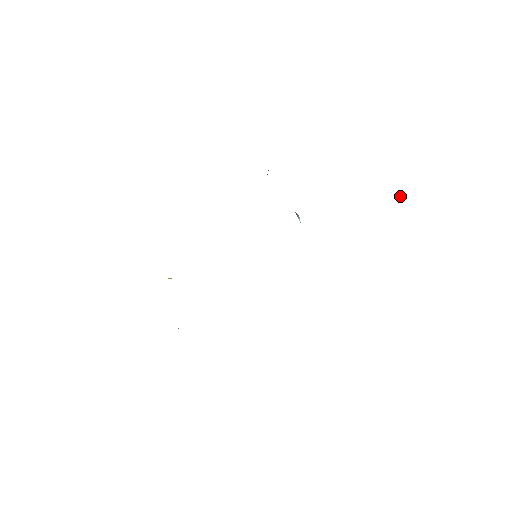
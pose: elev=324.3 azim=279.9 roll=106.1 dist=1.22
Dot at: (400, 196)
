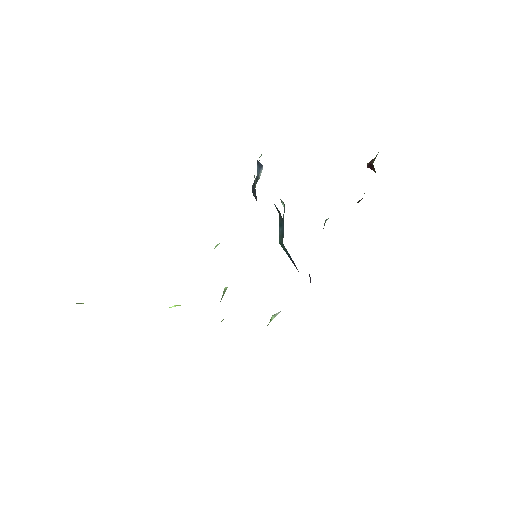
Dot at: (372, 165)
